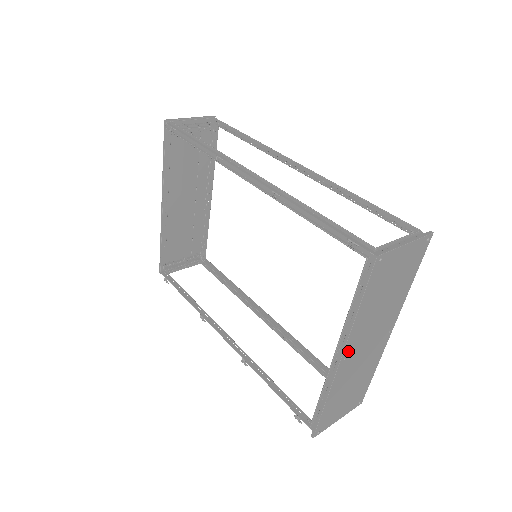
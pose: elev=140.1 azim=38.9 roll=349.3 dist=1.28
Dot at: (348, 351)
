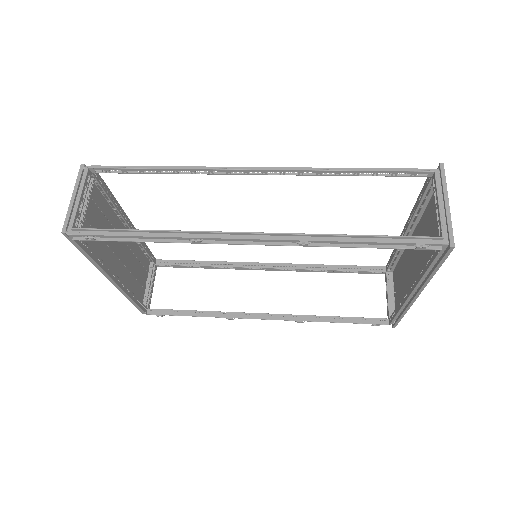
Dot at: (419, 286)
